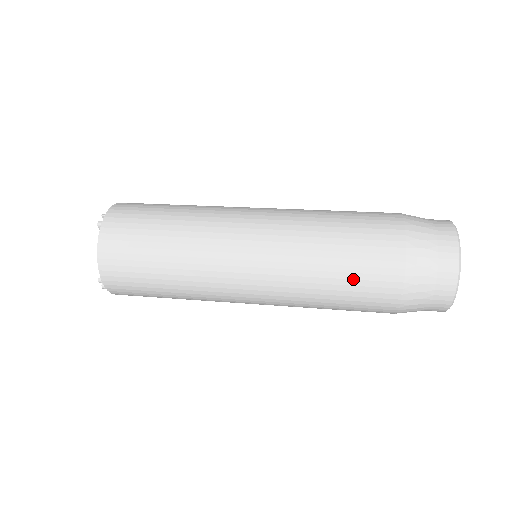
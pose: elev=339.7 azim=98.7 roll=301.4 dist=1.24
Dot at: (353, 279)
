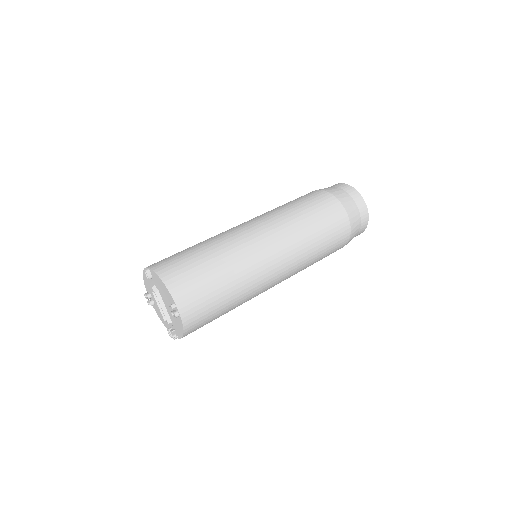
Dot at: occluded
